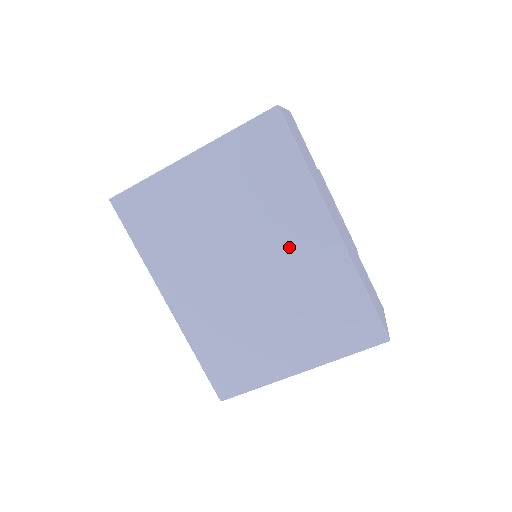
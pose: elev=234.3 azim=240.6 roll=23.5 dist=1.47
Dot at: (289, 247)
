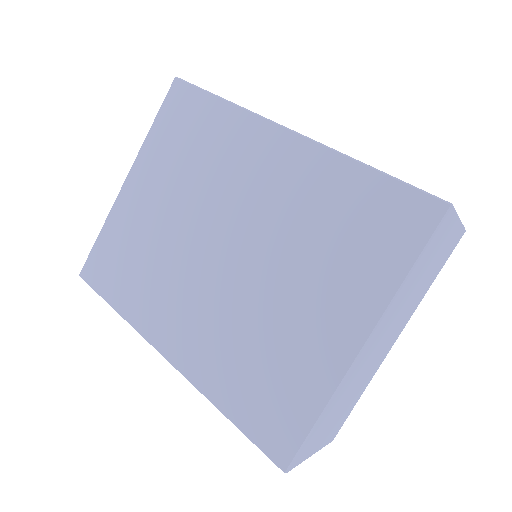
Dot at: (252, 188)
